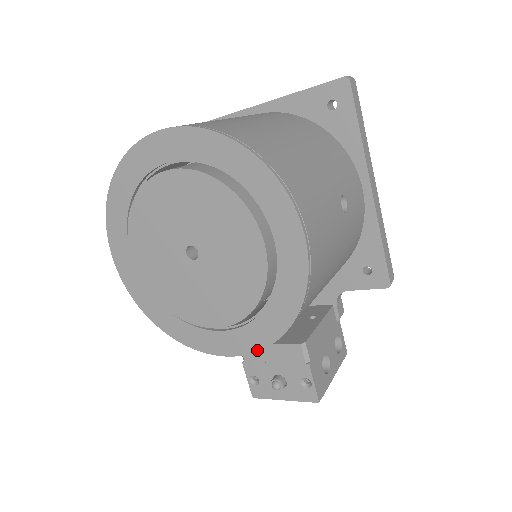
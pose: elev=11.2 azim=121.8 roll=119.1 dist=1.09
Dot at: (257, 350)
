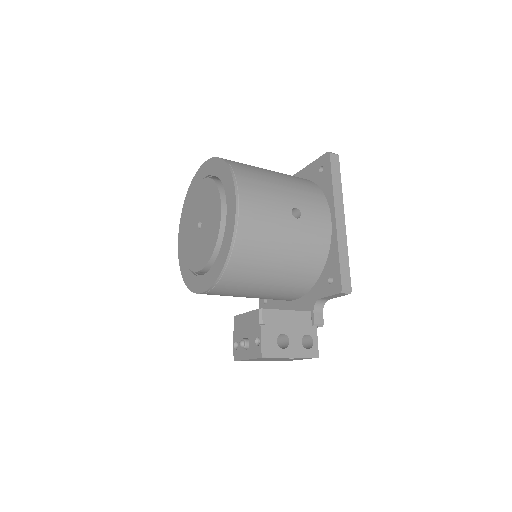
Dot at: (213, 283)
